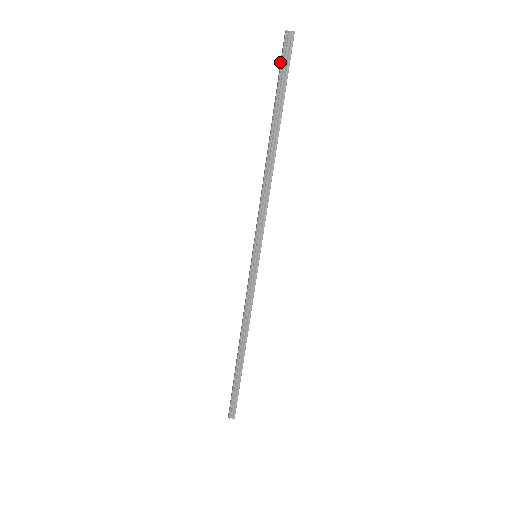
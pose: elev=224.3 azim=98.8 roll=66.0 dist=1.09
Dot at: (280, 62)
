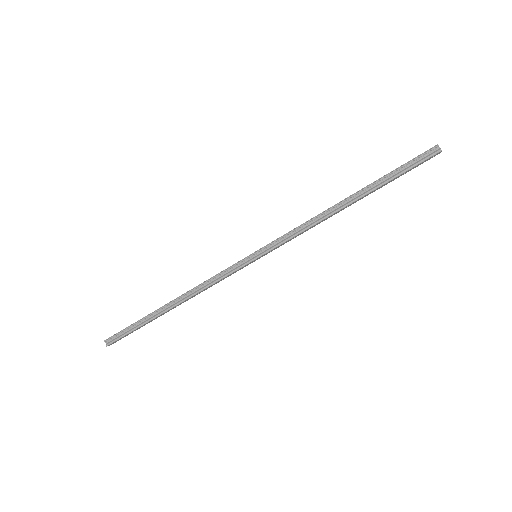
Dot at: (413, 159)
